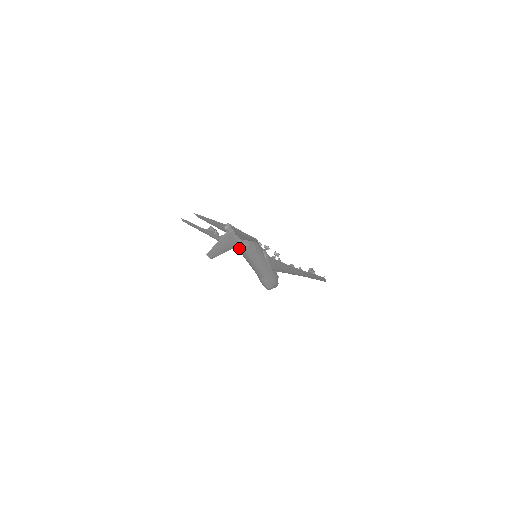
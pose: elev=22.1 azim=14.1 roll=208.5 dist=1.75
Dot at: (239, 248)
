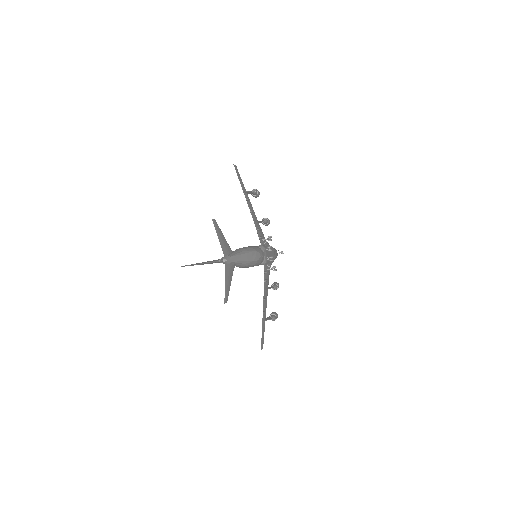
Dot at: occluded
